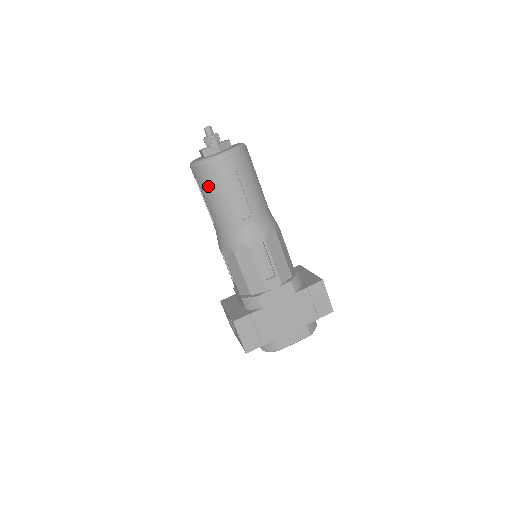
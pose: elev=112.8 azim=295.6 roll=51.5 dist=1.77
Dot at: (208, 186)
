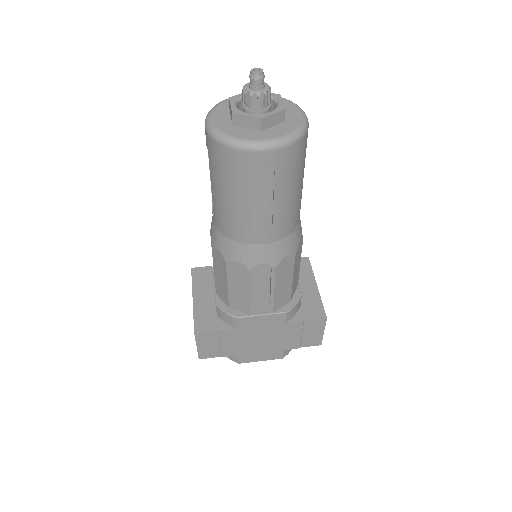
Dot at: (221, 175)
